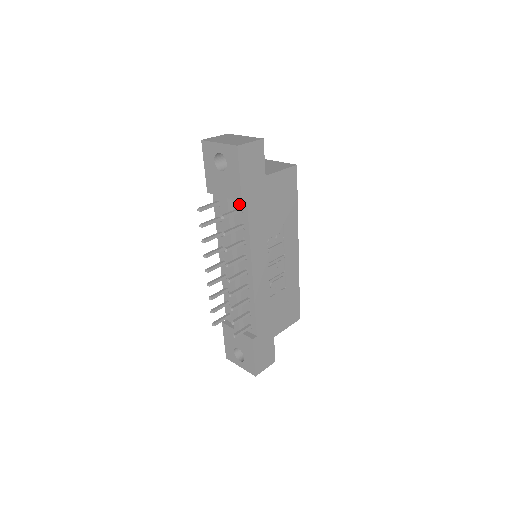
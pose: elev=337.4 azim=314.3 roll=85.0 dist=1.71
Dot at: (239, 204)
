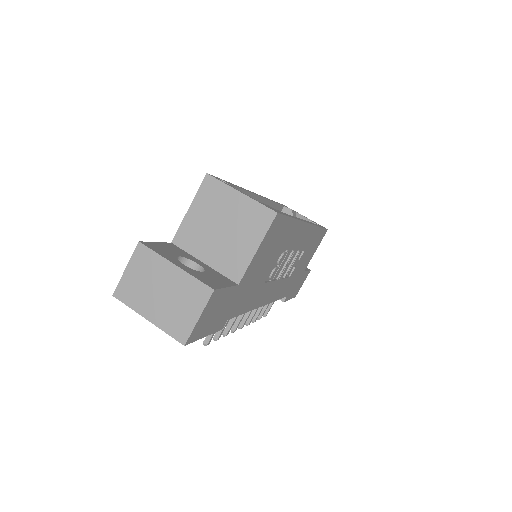
Dot at: occluded
